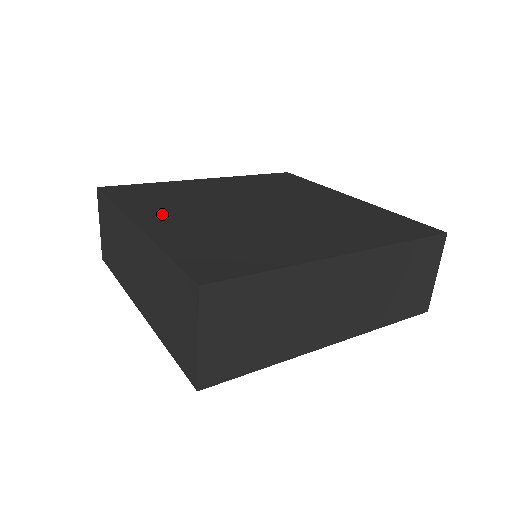
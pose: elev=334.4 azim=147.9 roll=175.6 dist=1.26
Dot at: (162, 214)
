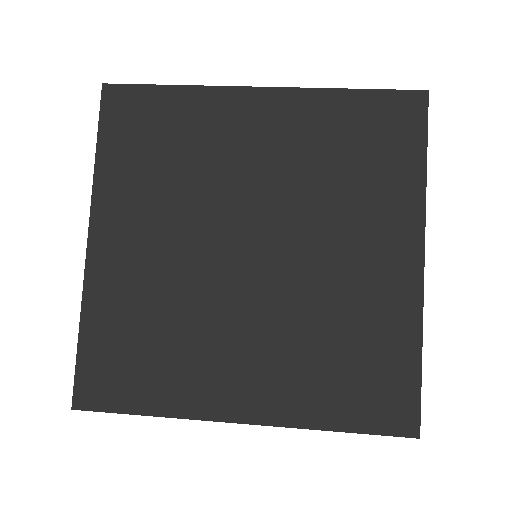
Dot at: (127, 223)
